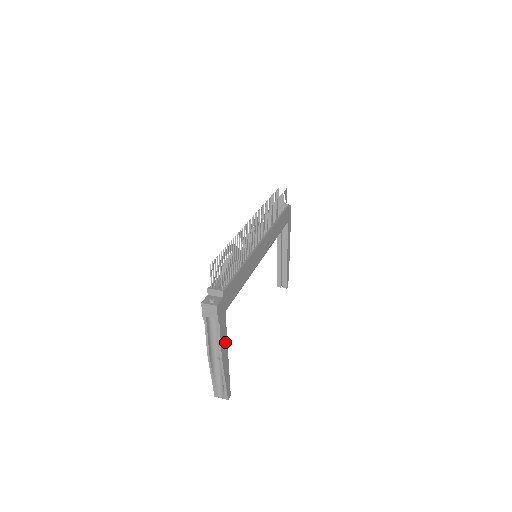
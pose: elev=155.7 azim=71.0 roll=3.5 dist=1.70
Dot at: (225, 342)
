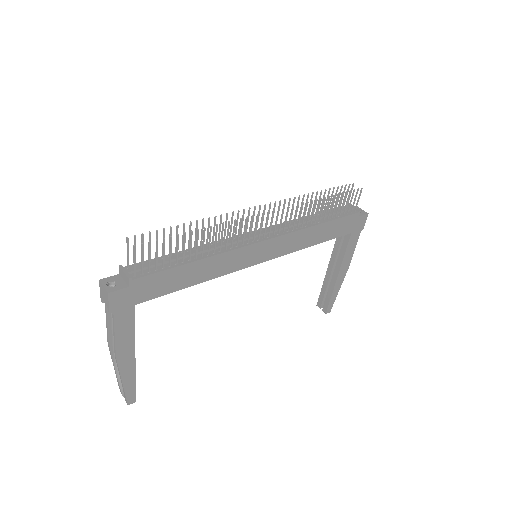
Dot at: (129, 341)
